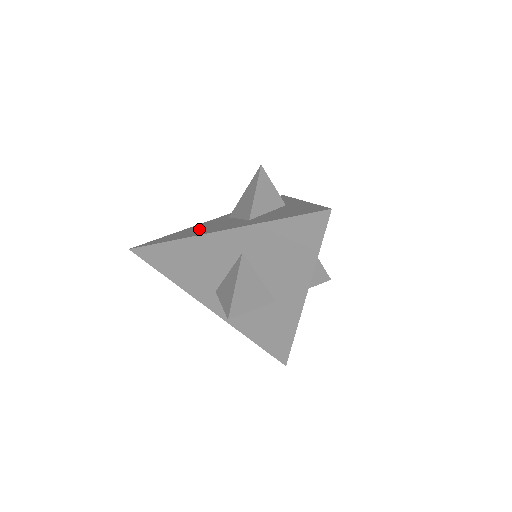
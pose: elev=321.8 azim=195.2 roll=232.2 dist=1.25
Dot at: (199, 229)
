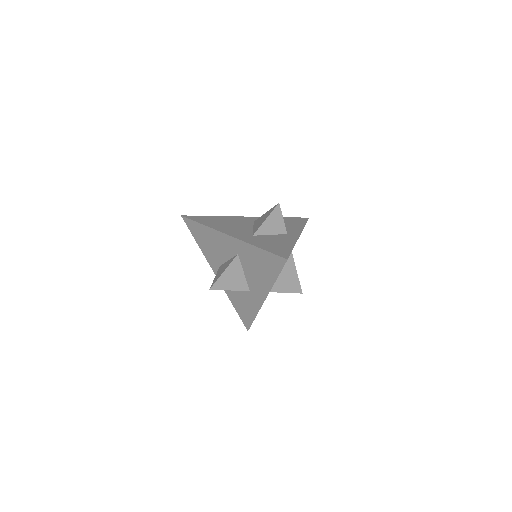
Dot at: (227, 223)
